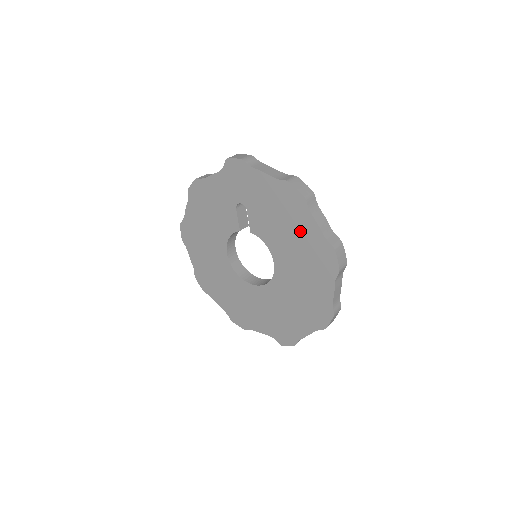
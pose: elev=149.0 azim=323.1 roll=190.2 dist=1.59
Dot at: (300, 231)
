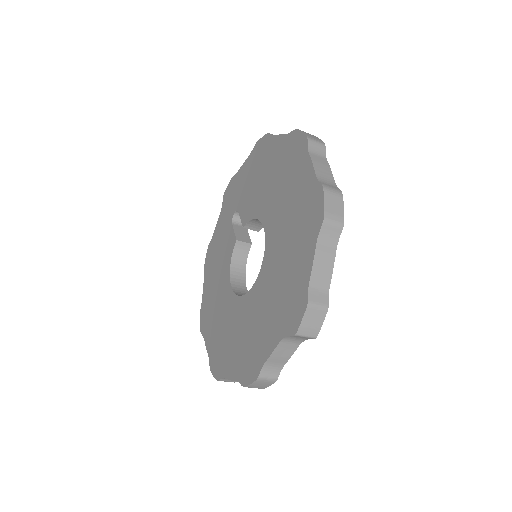
Dot at: (272, 161)
